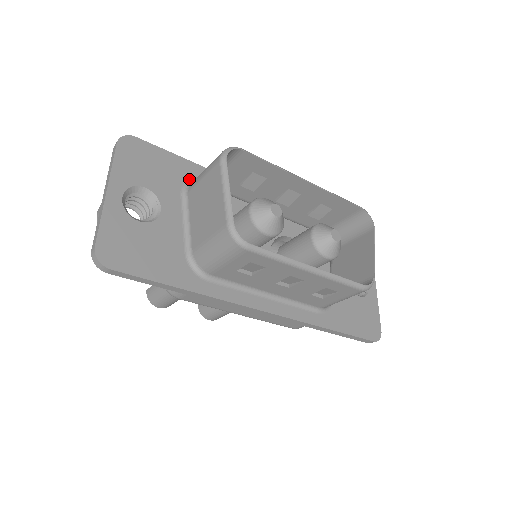
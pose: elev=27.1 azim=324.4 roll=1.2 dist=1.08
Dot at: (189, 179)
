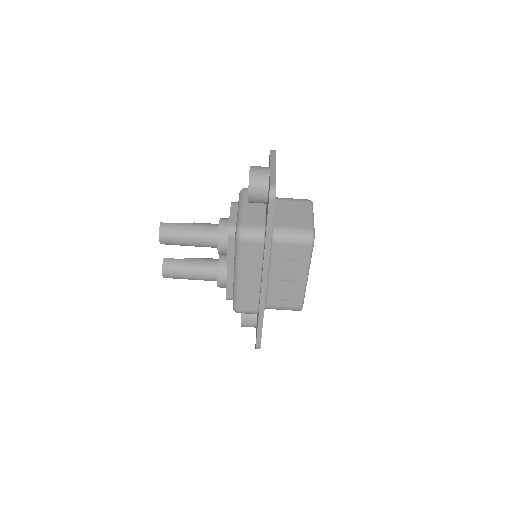
Dot at: occluded
